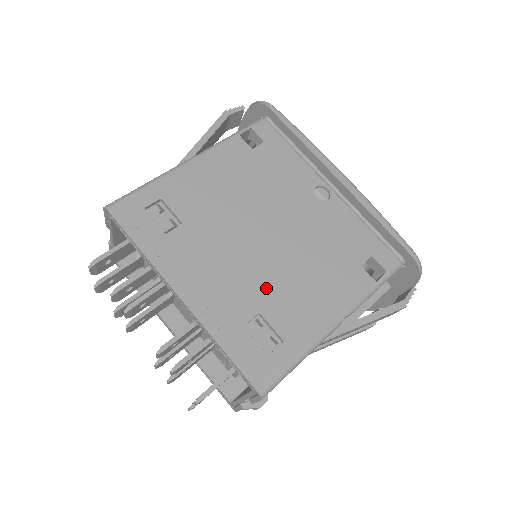
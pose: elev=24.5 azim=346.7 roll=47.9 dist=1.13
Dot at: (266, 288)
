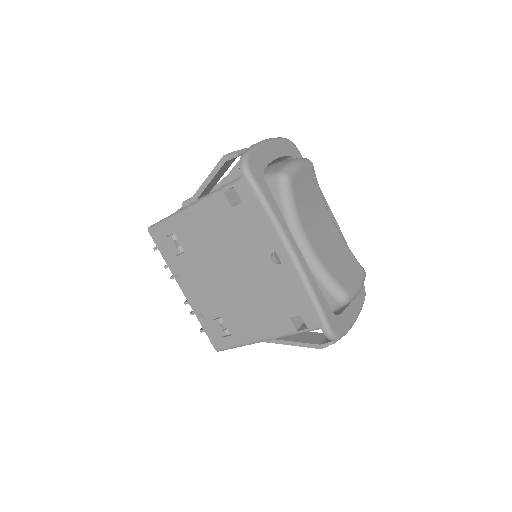
Dot at: (226, 306)
